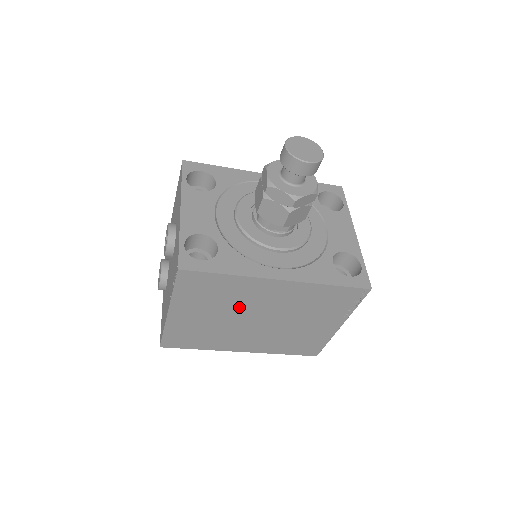
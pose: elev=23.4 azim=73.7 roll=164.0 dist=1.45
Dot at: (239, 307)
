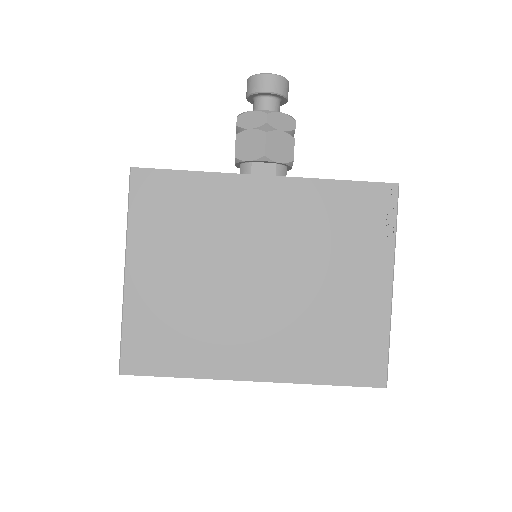
Dot at: (223, 247)
